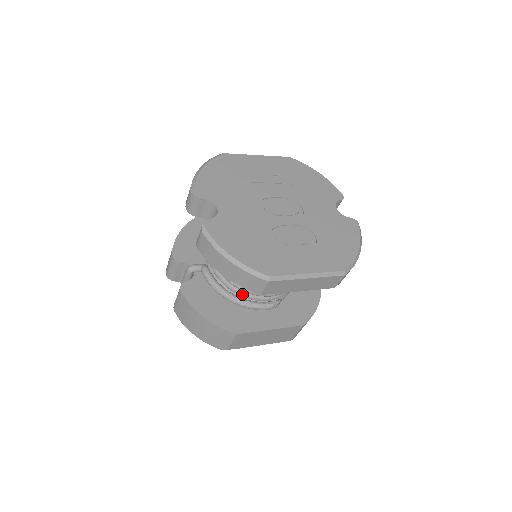
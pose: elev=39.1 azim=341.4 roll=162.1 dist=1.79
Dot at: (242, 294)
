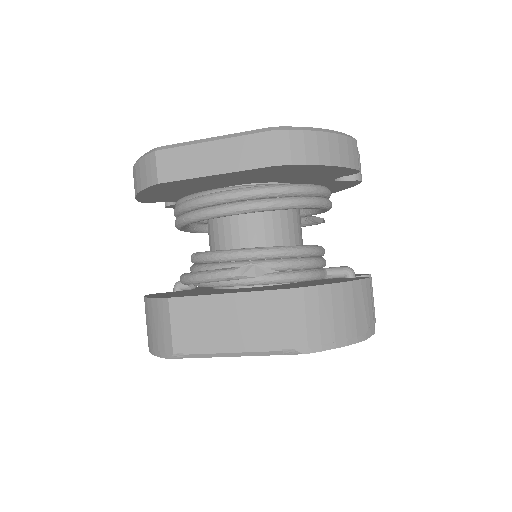
Dot at: (203, 267)
